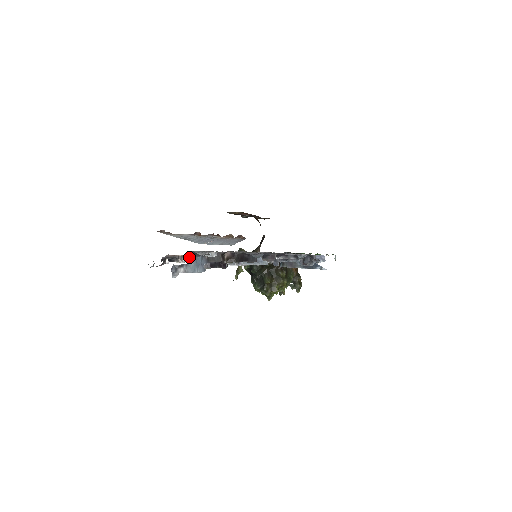
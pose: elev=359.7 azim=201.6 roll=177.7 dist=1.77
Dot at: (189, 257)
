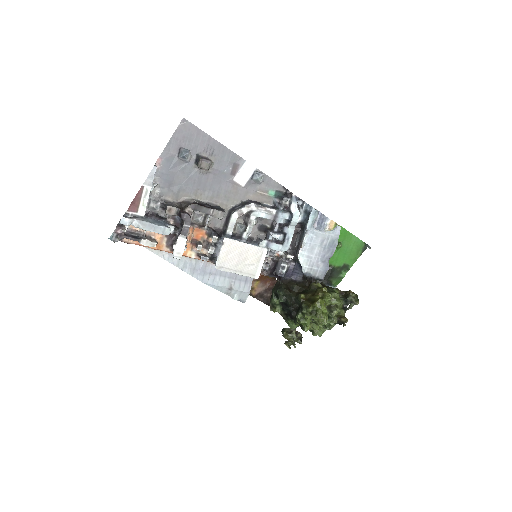
Dot at: (147, 218)
